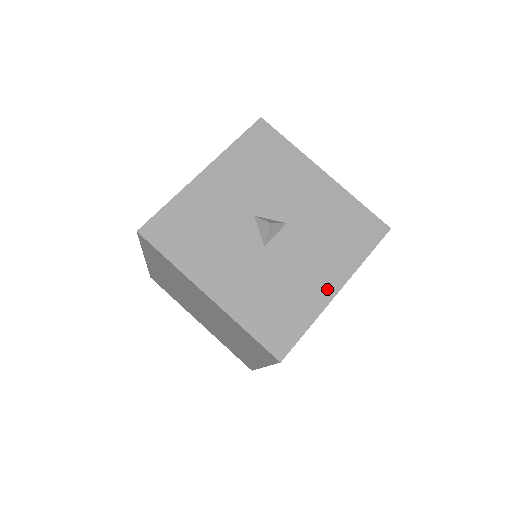
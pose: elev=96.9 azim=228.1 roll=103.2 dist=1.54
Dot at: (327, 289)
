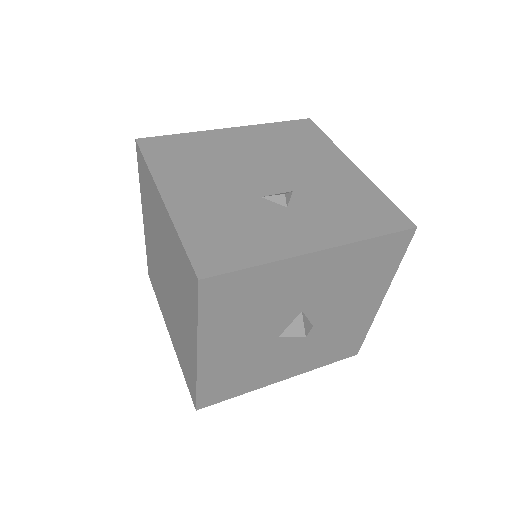
Dot at: (278, 377)
